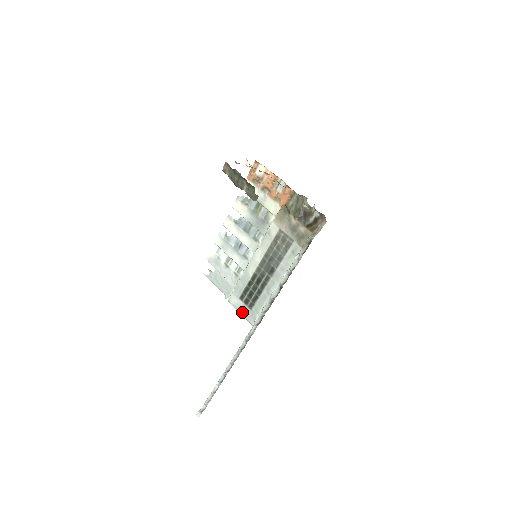
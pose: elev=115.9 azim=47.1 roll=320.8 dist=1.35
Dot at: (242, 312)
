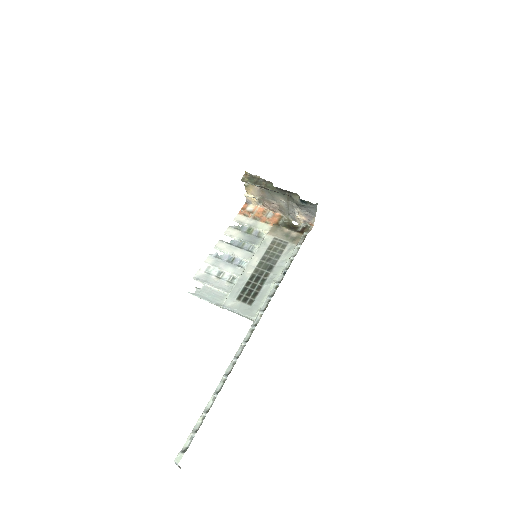
Dot at: (241, 310)
